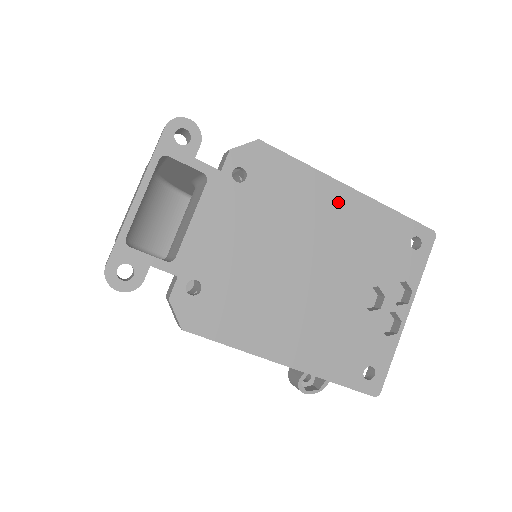
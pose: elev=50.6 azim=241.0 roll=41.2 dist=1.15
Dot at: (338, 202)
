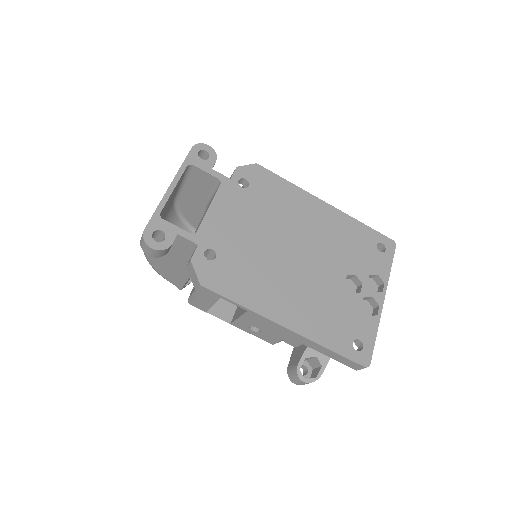
Dot at: (317, 211)
